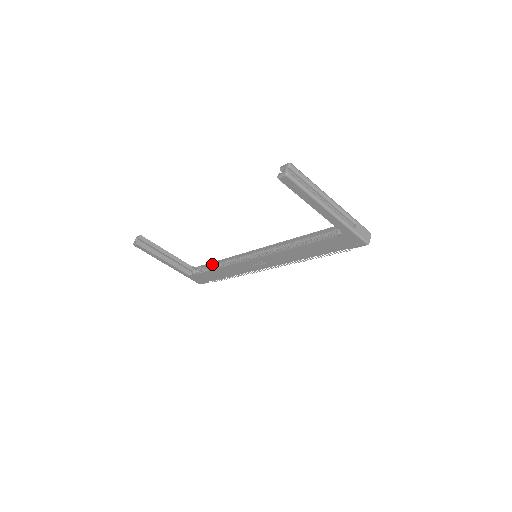
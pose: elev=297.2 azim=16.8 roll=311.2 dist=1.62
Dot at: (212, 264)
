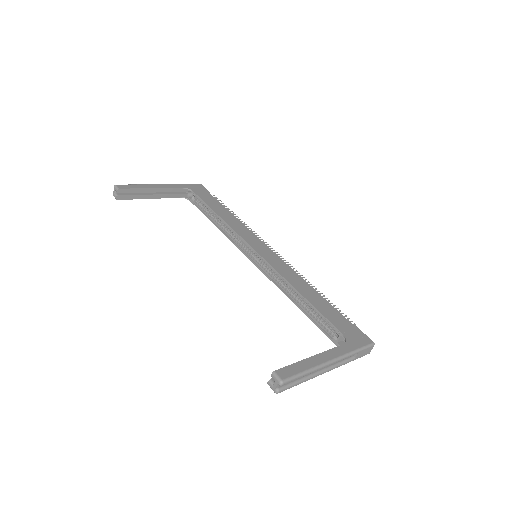
Dot at: (209, 208)
